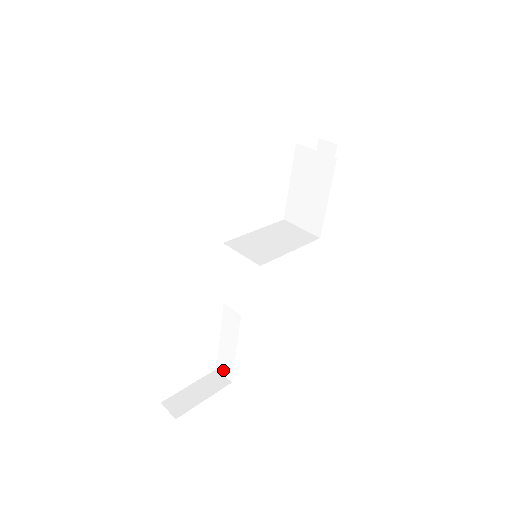
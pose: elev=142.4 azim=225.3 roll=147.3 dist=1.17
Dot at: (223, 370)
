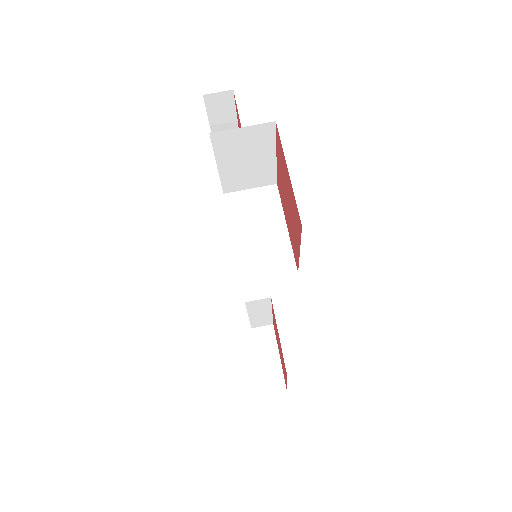
Dot at: (260, 325)
